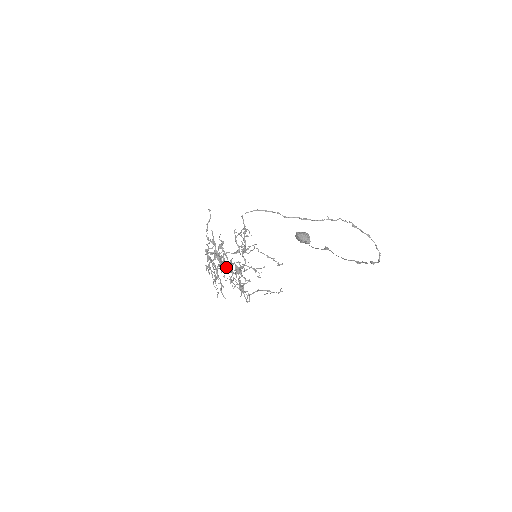
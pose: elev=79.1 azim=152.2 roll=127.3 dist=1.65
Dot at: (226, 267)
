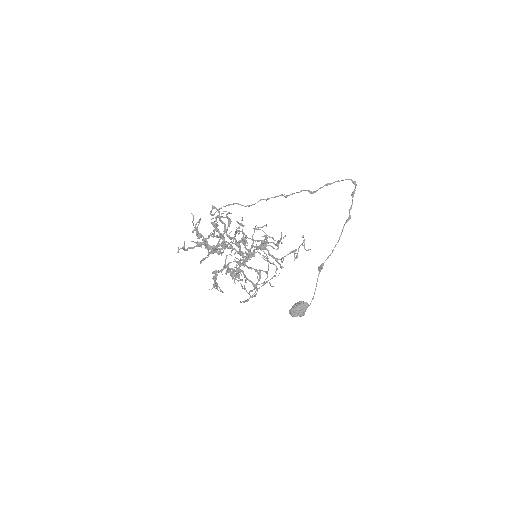
Dot at: occluded
